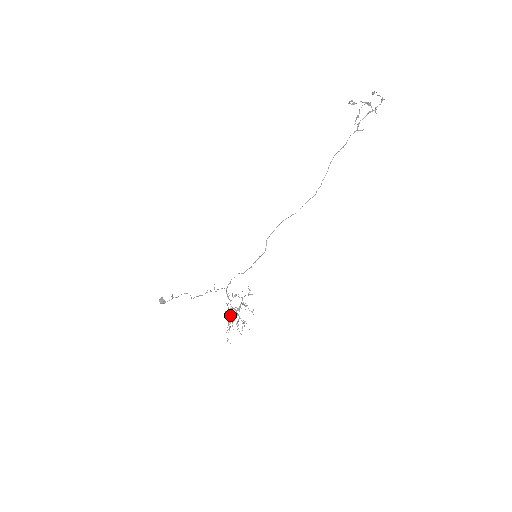
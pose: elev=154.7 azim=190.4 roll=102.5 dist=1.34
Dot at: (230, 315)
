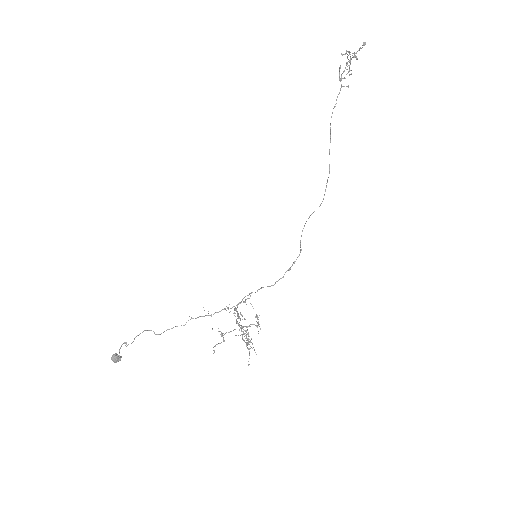
Dot at: occluded
